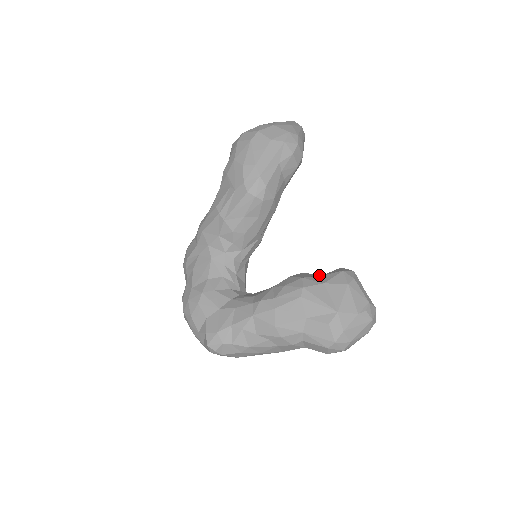
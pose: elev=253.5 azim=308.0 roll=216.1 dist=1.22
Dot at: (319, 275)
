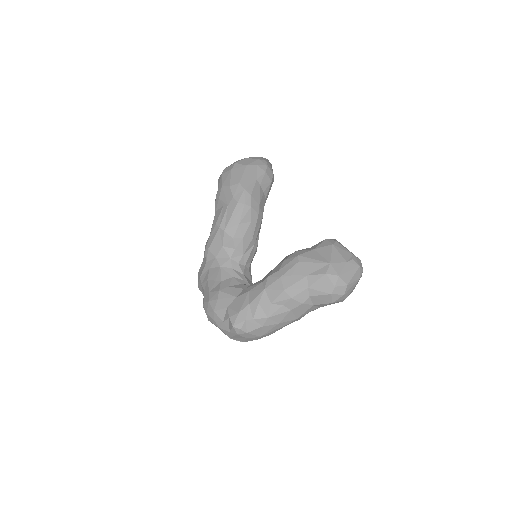
Dot at: occluded
